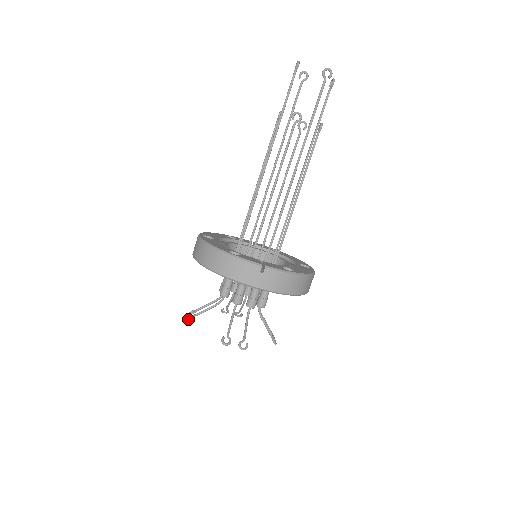
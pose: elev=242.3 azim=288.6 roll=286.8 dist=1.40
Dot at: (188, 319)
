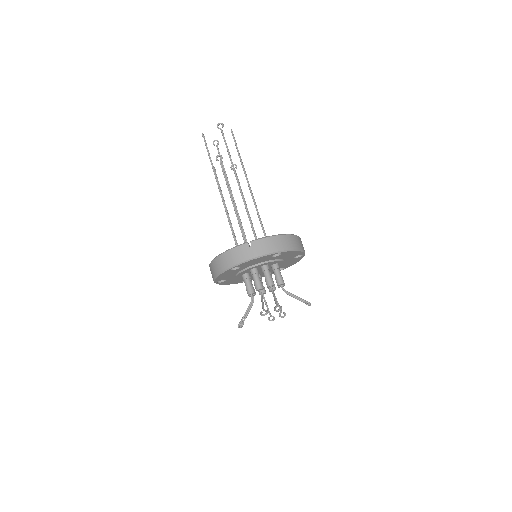
Dot at: occluded
